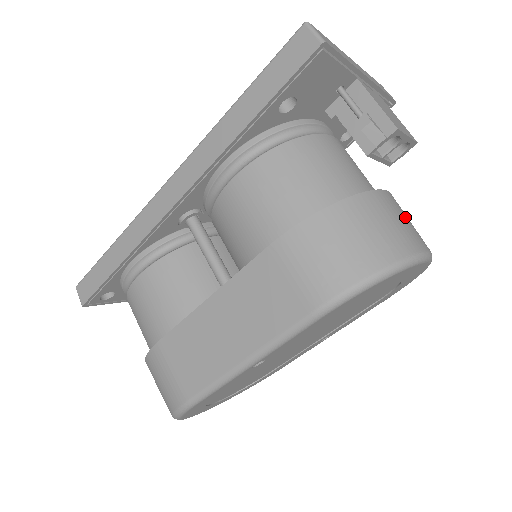
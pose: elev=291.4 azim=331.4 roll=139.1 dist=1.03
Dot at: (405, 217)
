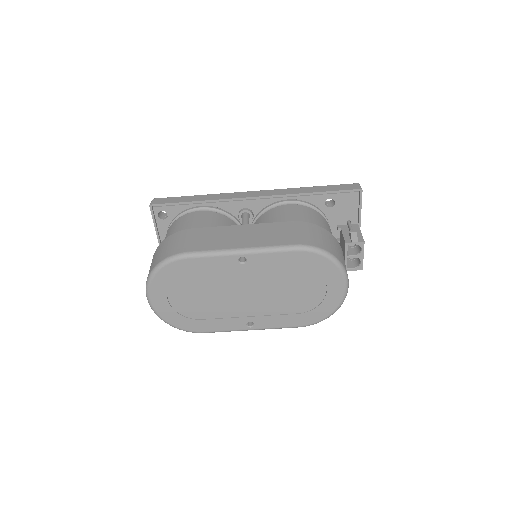
Dot at: occluded
